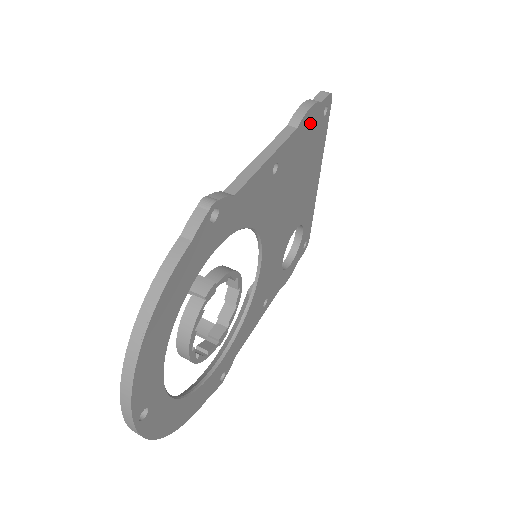
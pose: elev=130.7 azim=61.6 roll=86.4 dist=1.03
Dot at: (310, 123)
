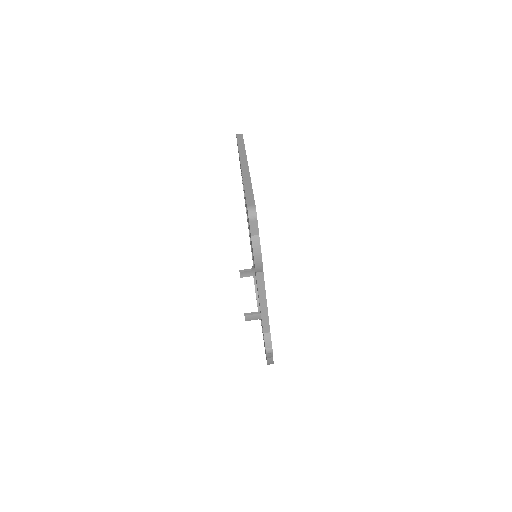
Dot at: occluded
